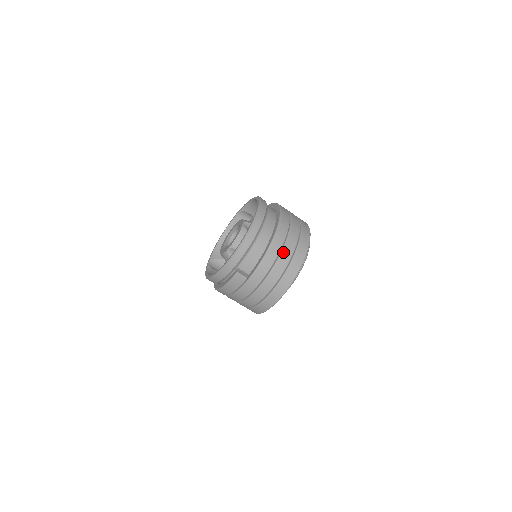
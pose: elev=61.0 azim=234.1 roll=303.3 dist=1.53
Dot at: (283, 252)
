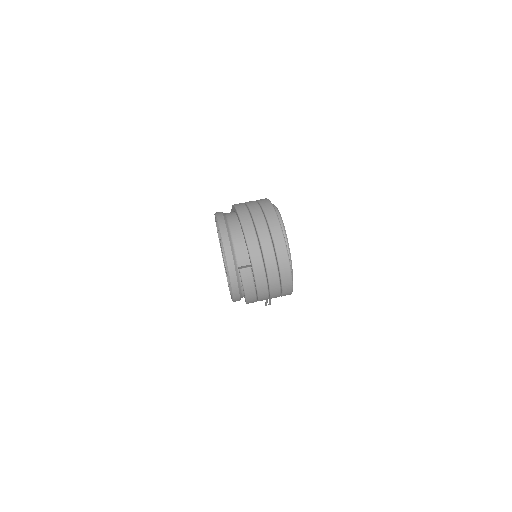
Dot at: (257, 226)
